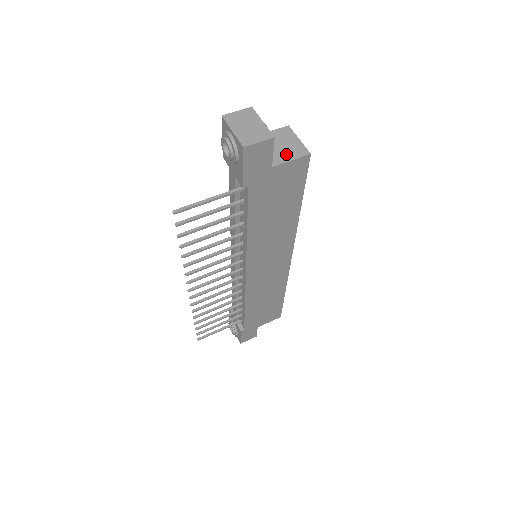
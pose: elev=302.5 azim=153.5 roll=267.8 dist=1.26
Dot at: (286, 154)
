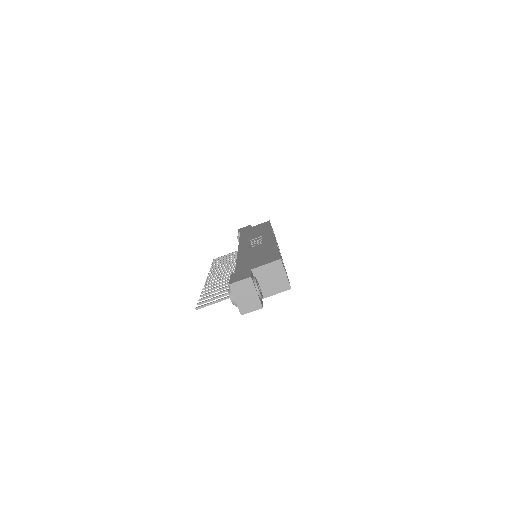
Dot at: (274, 288)
